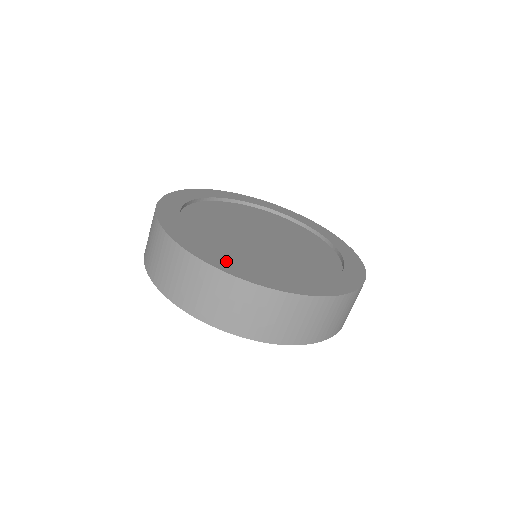
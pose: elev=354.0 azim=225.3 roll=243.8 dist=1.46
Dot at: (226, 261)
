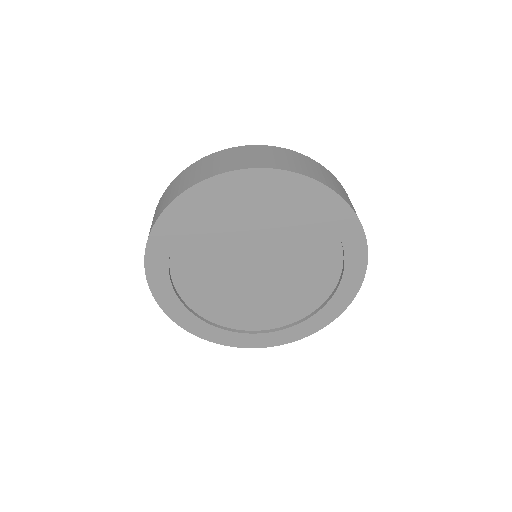
Dot at: occluded
